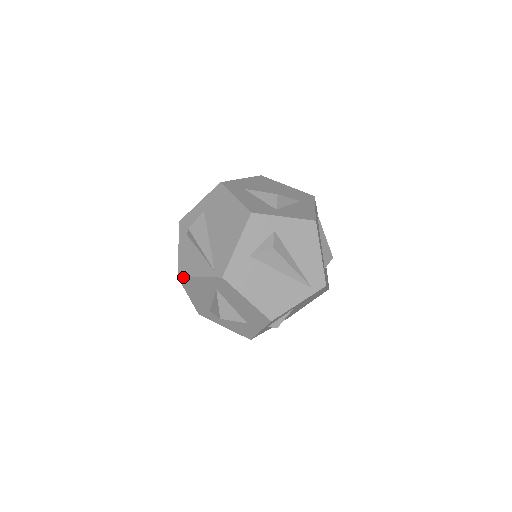
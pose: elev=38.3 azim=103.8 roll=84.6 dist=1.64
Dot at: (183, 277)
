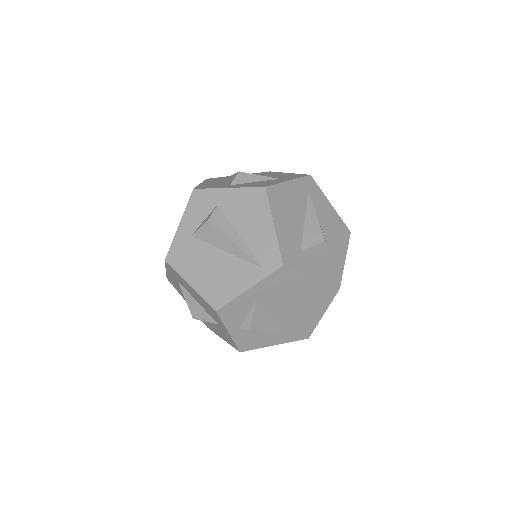
Dot at: (167, 276)
